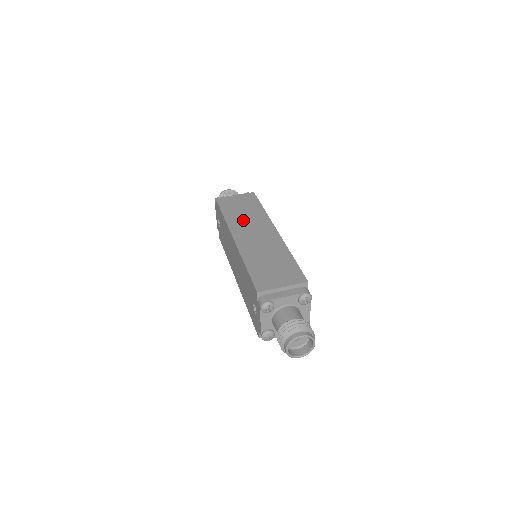
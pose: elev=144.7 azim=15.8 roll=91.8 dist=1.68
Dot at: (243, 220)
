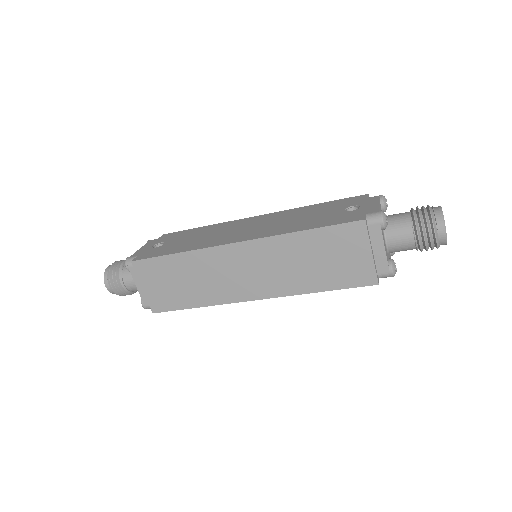
Dot at: occluded
